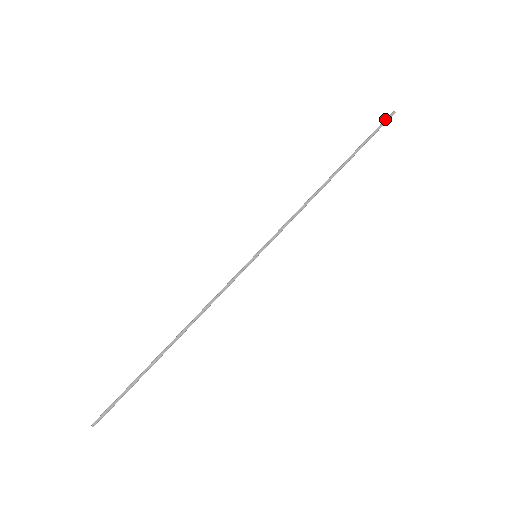
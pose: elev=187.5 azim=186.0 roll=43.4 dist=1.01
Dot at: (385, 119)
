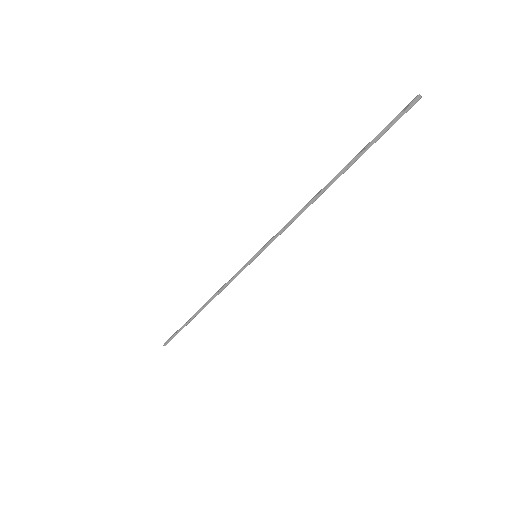
Dot at: (404, 109)
